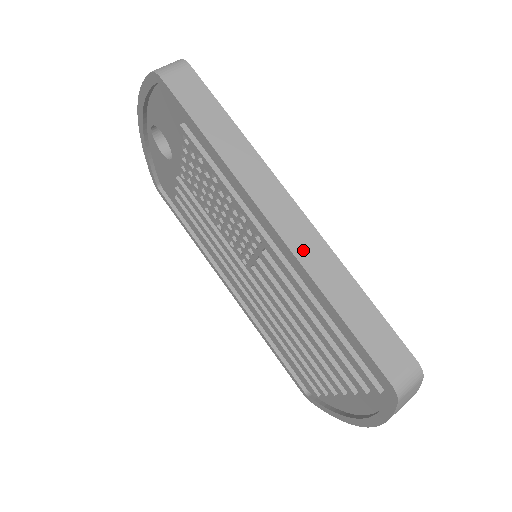
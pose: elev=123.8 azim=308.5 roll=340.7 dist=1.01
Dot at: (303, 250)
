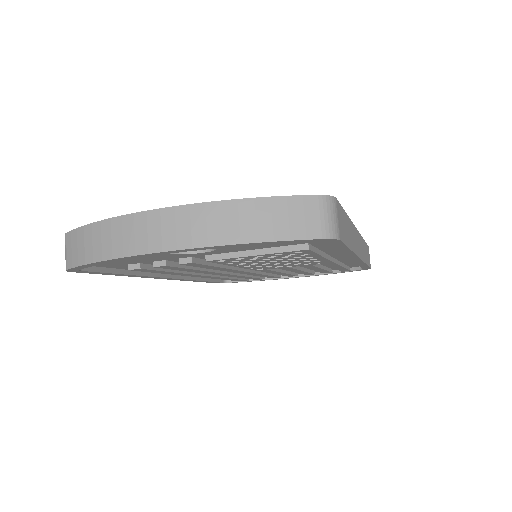
Dot at: occluded
